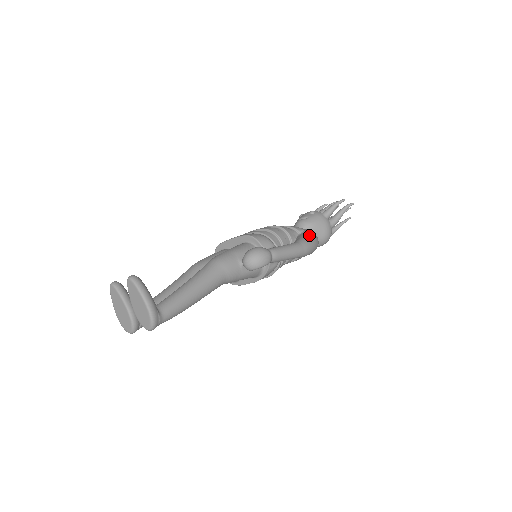
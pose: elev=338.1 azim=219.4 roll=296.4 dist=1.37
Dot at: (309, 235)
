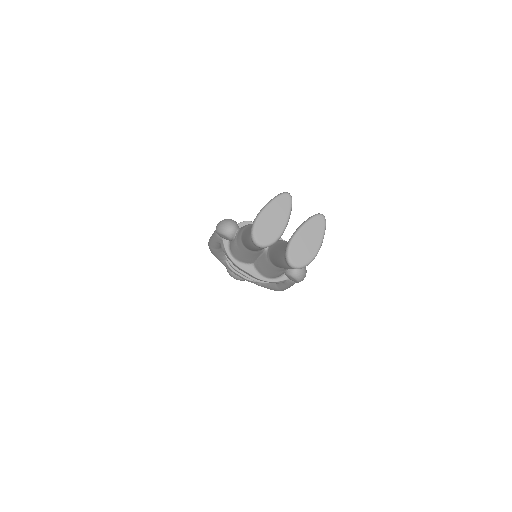
Dot at: occluded
